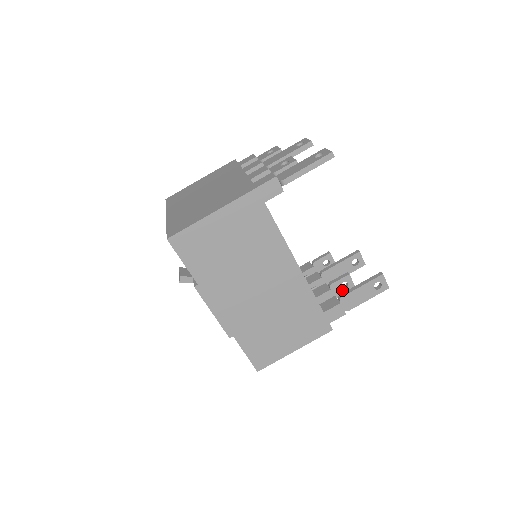
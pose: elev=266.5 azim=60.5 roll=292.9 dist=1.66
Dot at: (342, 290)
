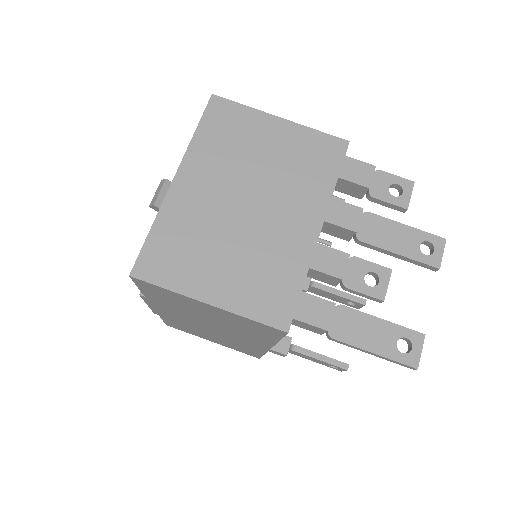
Dot at: occluded
